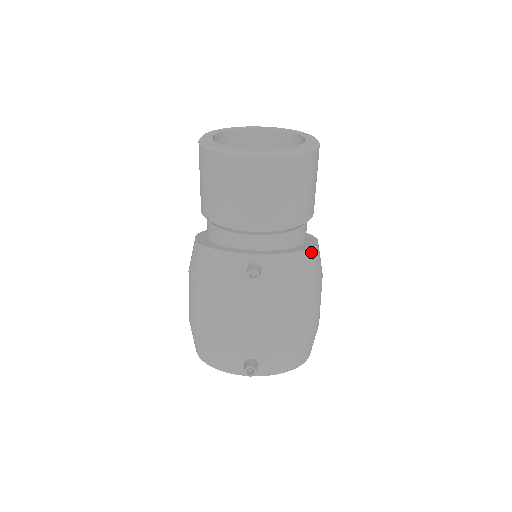
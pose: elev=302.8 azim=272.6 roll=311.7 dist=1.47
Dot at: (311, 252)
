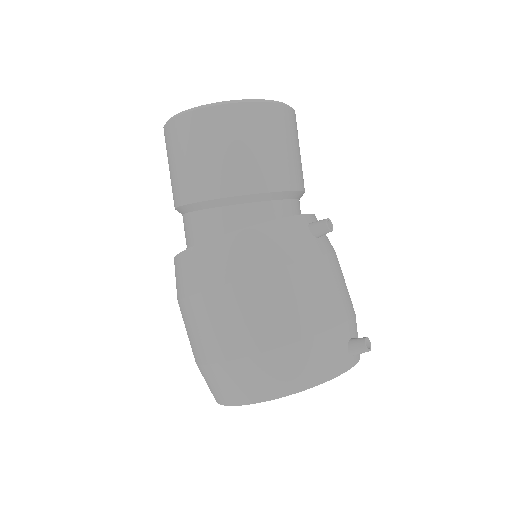
Dot at: occluded
